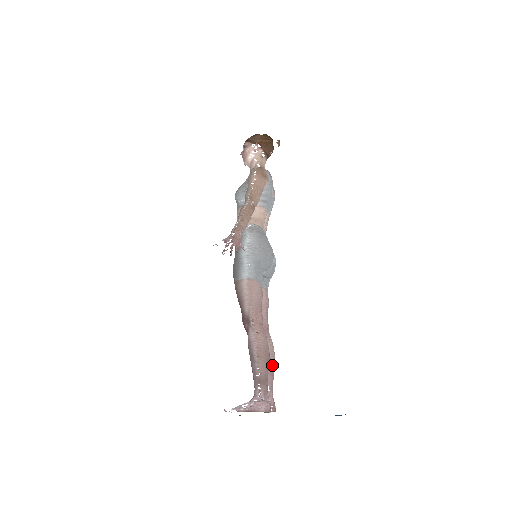
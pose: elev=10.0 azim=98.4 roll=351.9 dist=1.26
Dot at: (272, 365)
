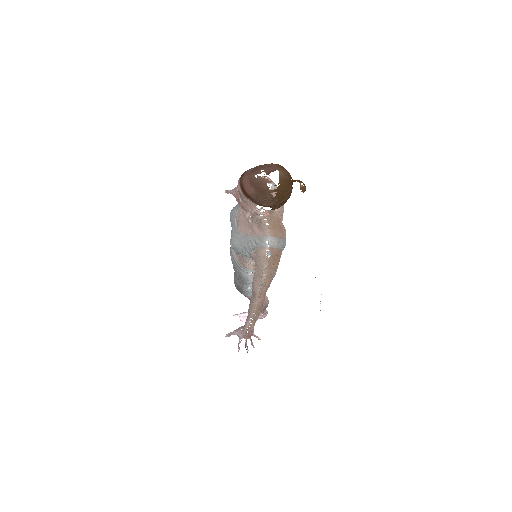
Dot at: occluded
